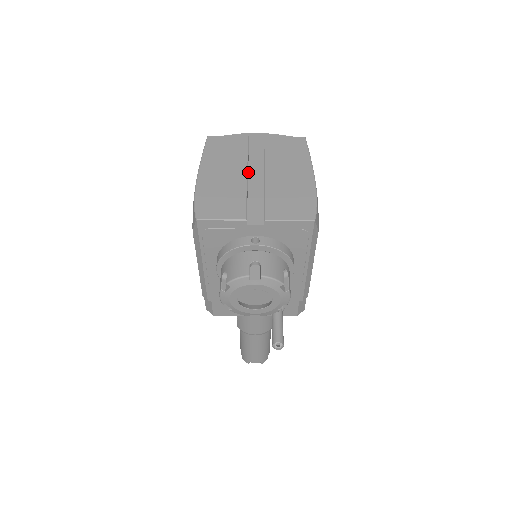
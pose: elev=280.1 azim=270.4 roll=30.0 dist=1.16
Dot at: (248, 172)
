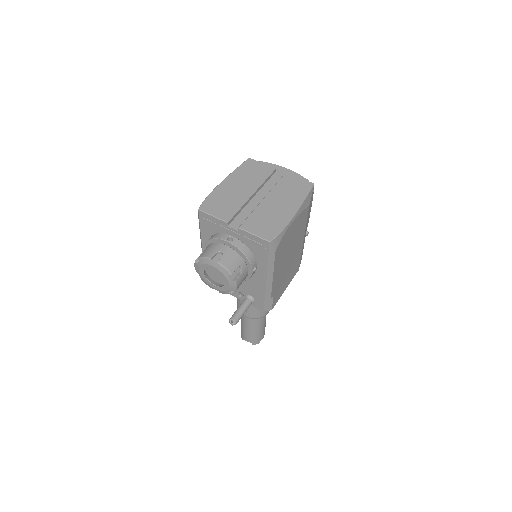
Dot at: (257, 193)
